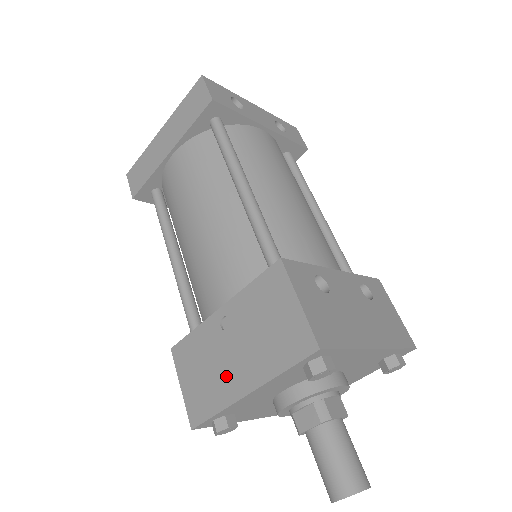
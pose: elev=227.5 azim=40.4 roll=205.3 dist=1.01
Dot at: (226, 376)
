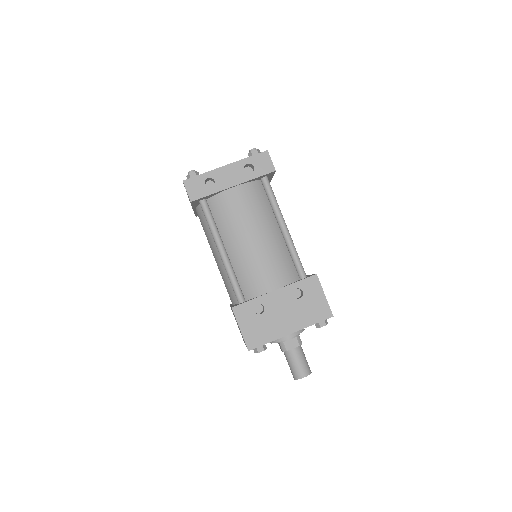
Dot at: occluded
